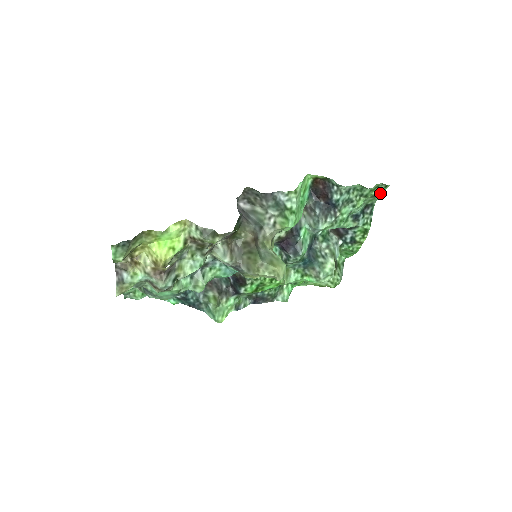
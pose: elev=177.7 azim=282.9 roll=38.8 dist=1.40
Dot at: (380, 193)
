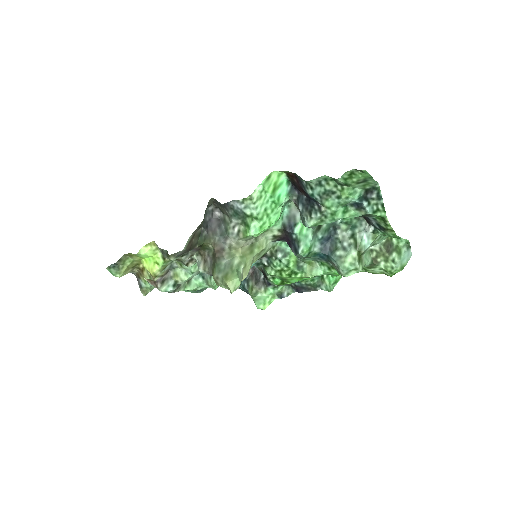
Dot at: (367, 177)
